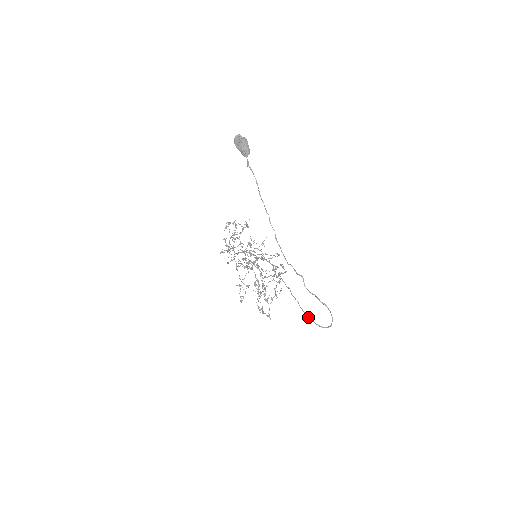
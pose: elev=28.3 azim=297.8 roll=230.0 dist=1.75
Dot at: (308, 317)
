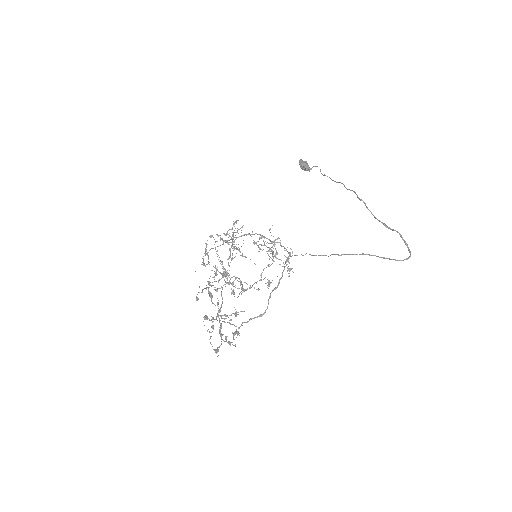
Dot at: occluded
